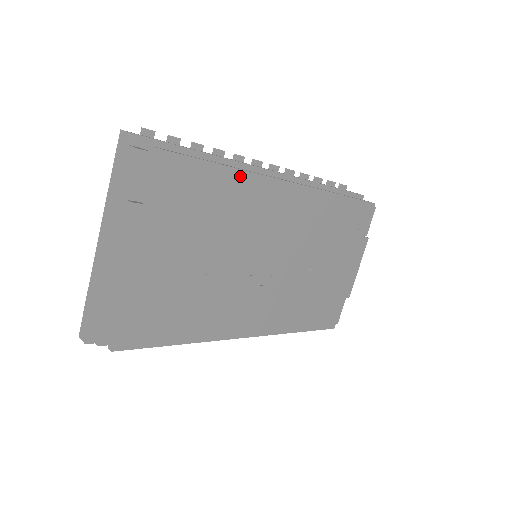
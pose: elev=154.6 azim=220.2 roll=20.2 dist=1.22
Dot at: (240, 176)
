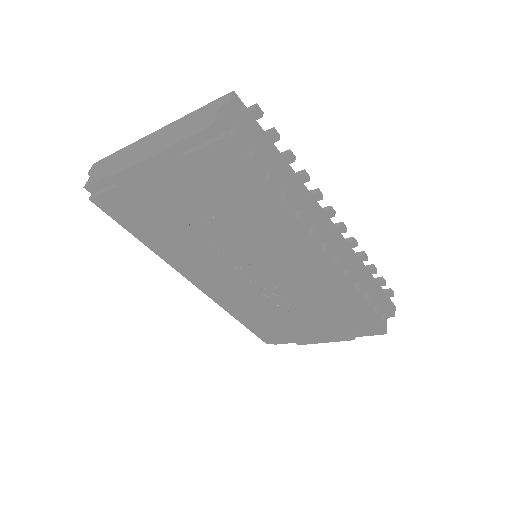
Dot at: (280, 214)
